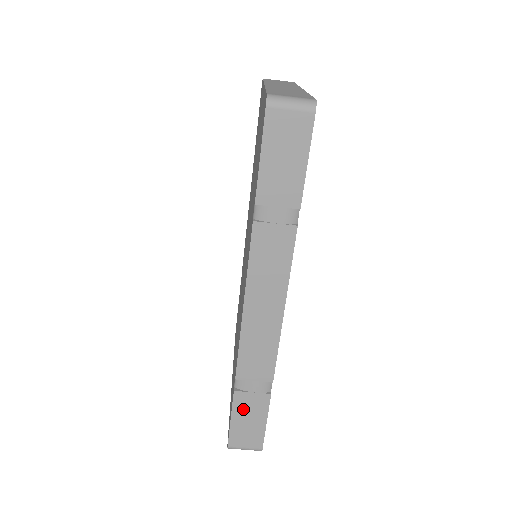
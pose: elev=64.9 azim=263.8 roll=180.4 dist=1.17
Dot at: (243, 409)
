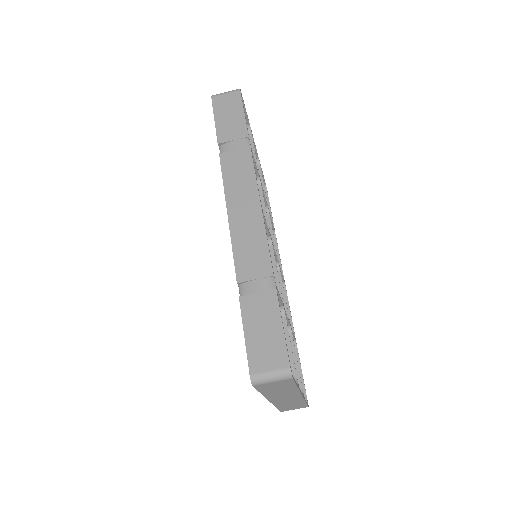
Dot at: (253, 316)
